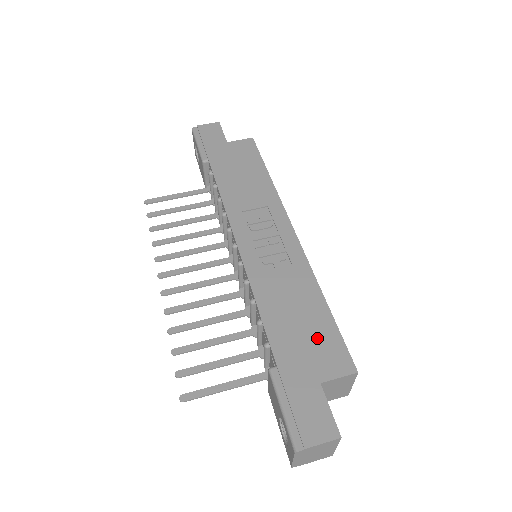
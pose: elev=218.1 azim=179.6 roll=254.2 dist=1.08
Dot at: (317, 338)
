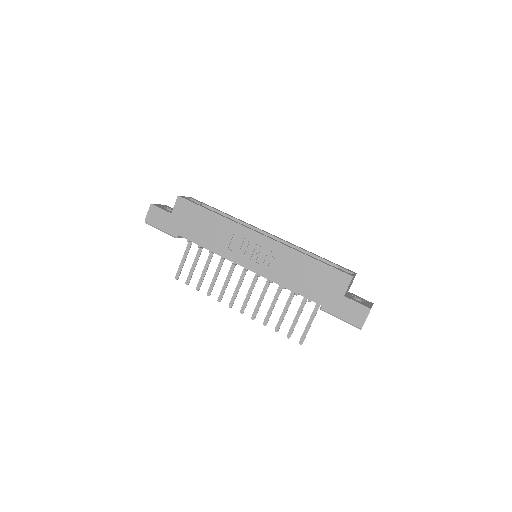
Dot at: (324, 278)
